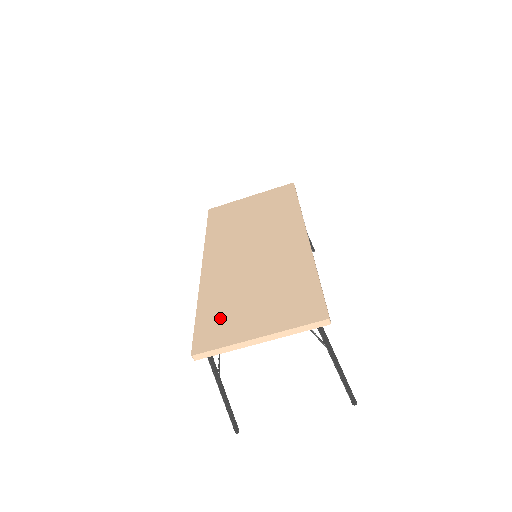
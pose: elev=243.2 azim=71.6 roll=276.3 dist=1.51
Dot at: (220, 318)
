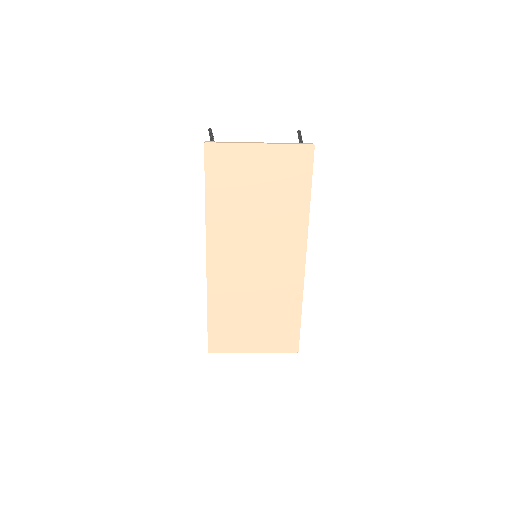
Dot at: (227, 329)
